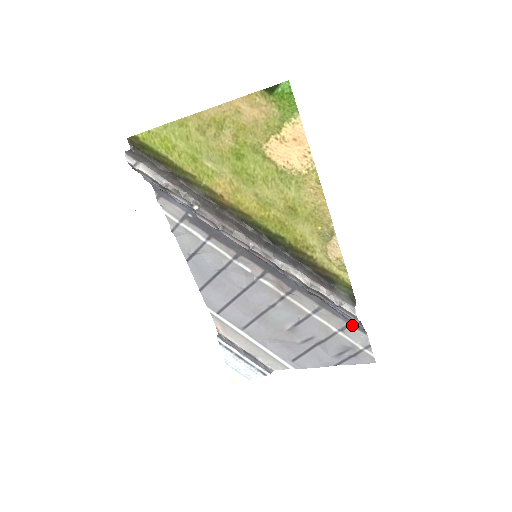
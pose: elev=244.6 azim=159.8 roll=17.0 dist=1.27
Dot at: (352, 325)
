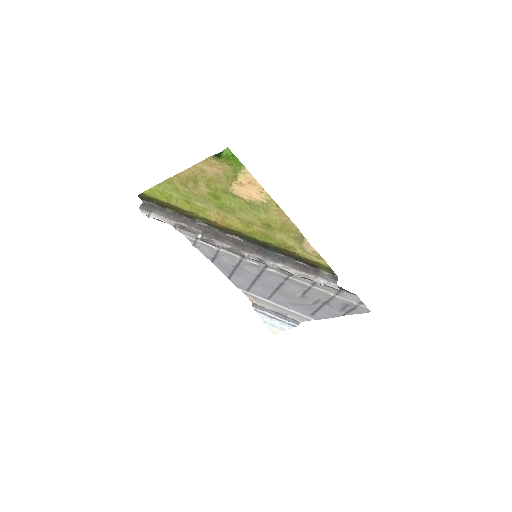
Dot at: (343, 291)
